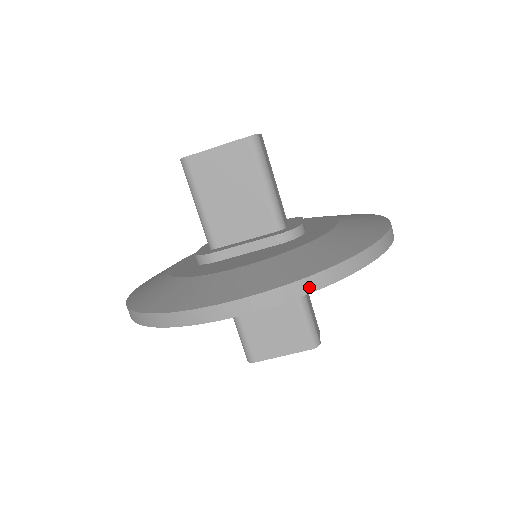
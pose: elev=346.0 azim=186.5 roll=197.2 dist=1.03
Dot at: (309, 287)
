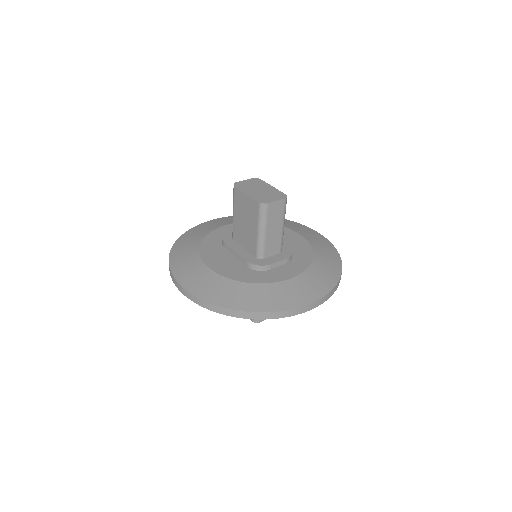
Dot at: (205, 305)
